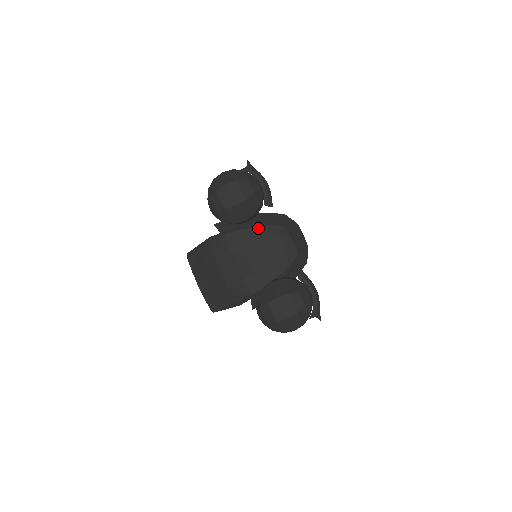
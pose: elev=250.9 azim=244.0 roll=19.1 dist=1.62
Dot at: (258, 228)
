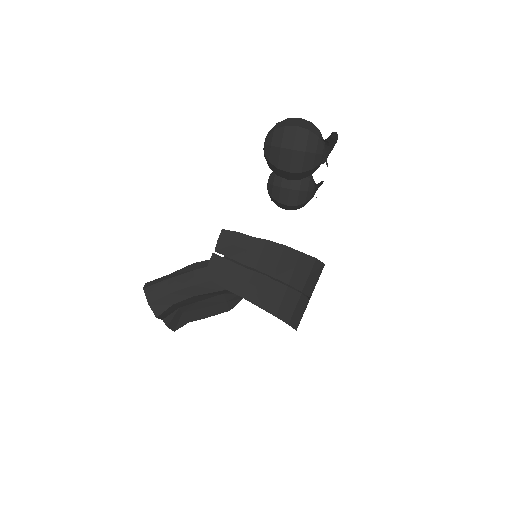
Dot at: occluded
